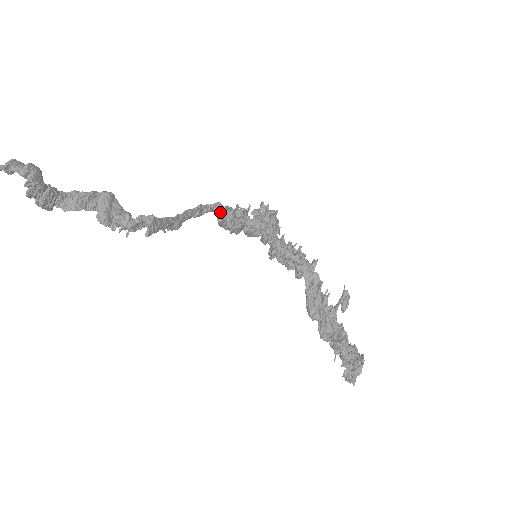
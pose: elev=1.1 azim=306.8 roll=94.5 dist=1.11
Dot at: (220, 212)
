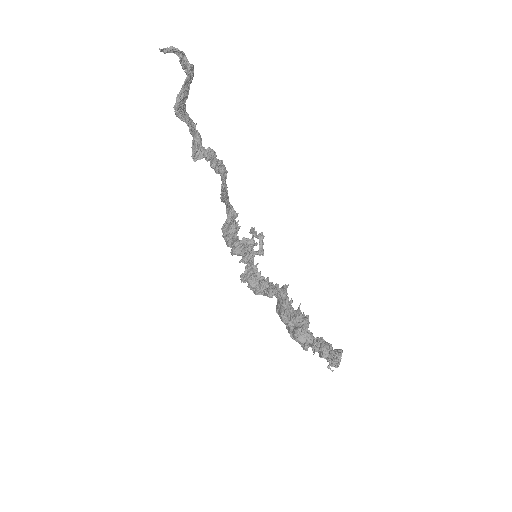
Dot at: (233, 215)
